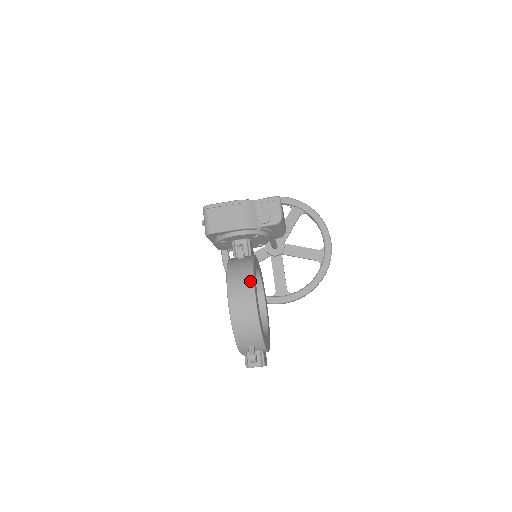
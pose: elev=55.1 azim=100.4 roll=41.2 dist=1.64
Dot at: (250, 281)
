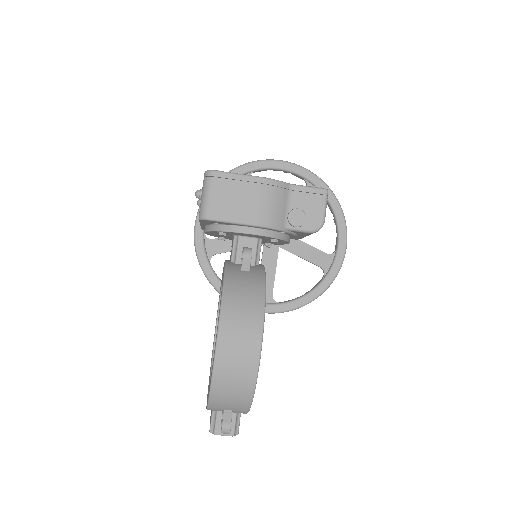
Dot at: (258, 322)
